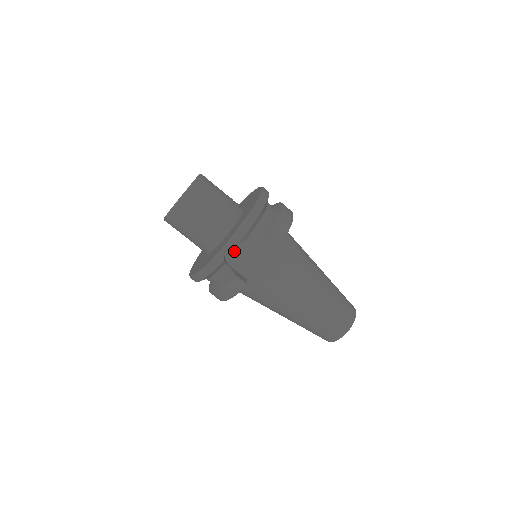
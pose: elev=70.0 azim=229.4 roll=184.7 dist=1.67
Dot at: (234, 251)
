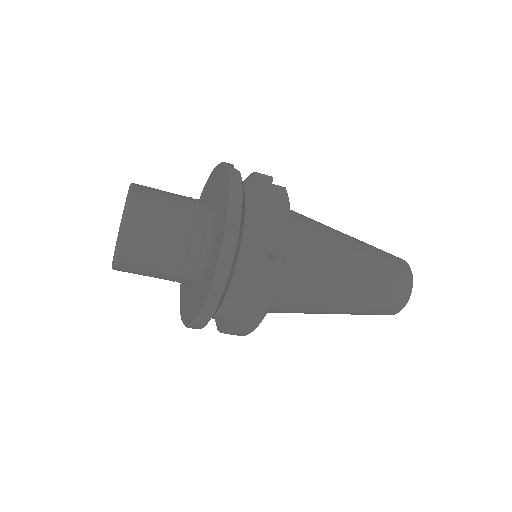
Dot at: occluded
